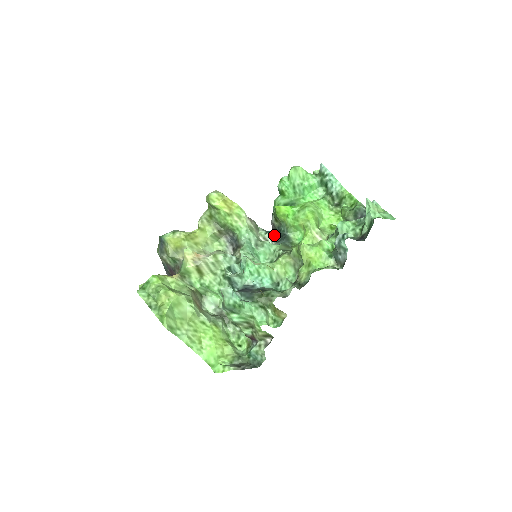
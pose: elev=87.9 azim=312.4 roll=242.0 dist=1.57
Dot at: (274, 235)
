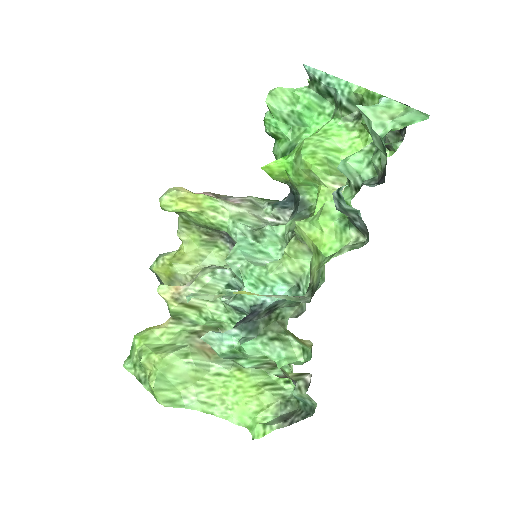
Dot at: (286, 205)
